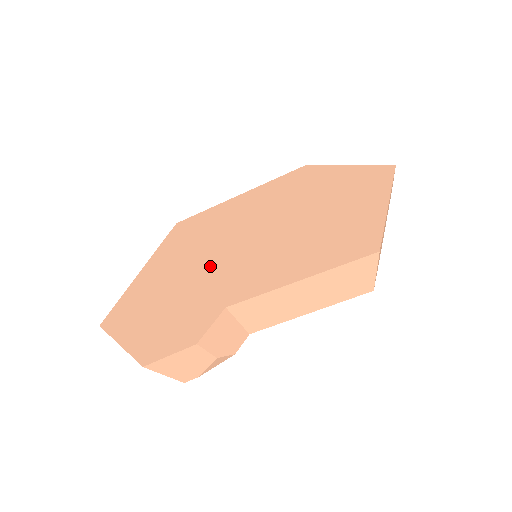
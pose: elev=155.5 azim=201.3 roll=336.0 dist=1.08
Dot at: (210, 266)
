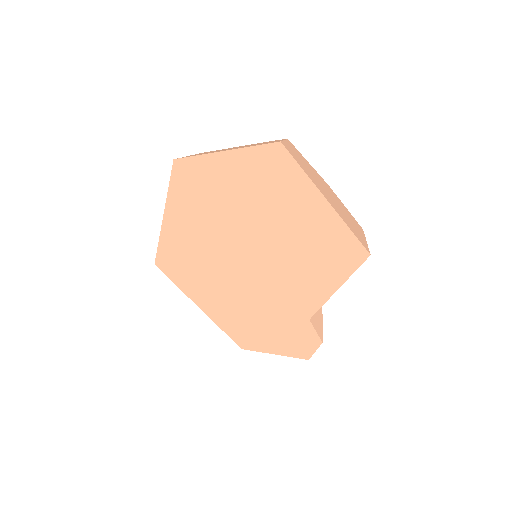
Dot at: (253, 296)
